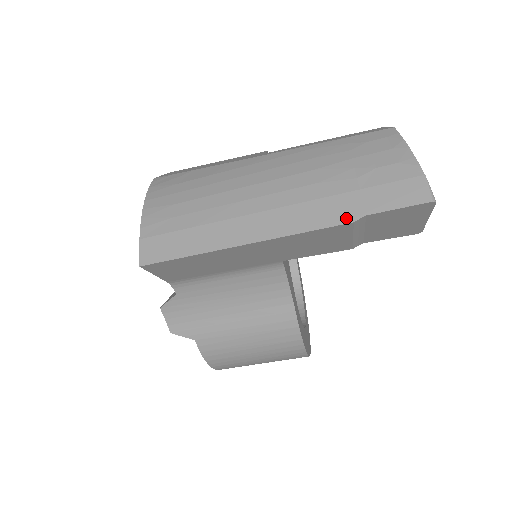
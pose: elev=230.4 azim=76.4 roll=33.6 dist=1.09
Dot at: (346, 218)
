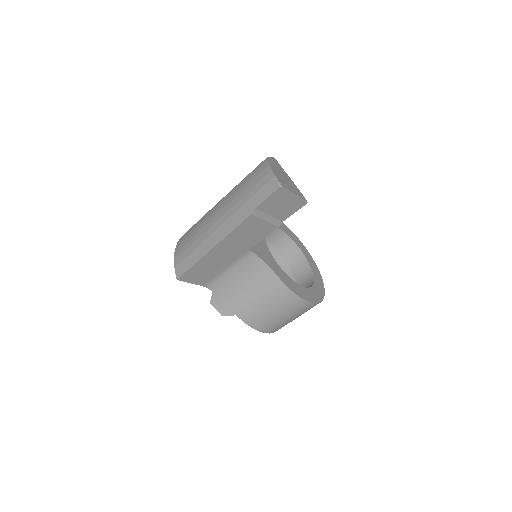
Dot at: (248, 214)
